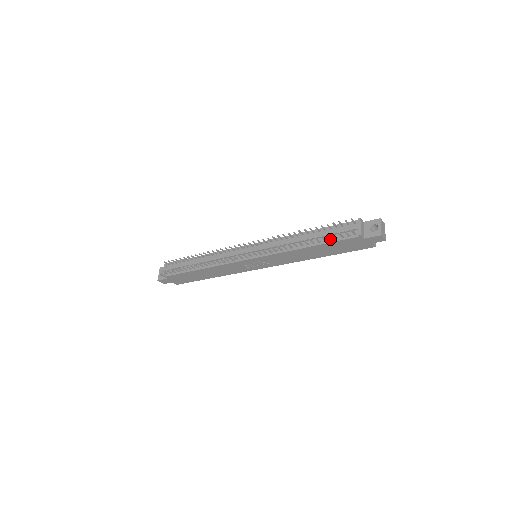
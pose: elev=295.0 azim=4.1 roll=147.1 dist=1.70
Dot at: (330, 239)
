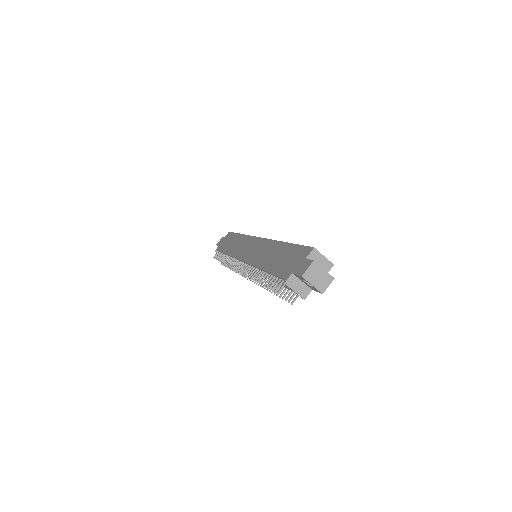
Dot at: (286, 289)
